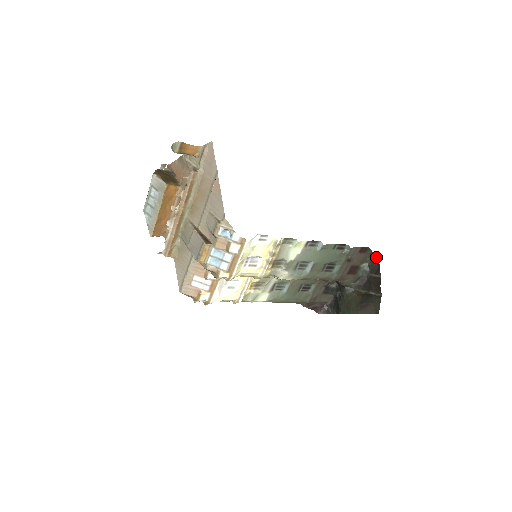
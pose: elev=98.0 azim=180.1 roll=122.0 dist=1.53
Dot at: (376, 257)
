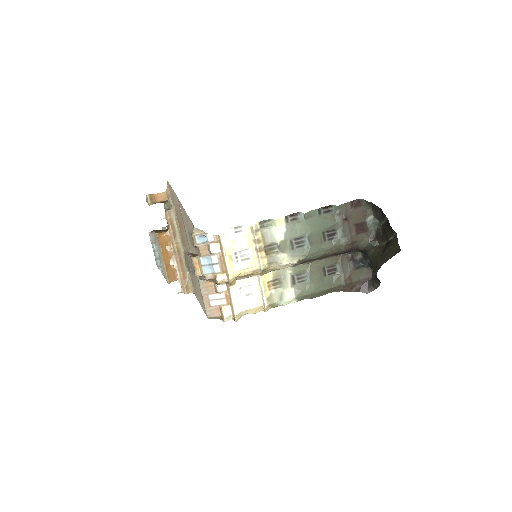
Dot at: (373, 204)
